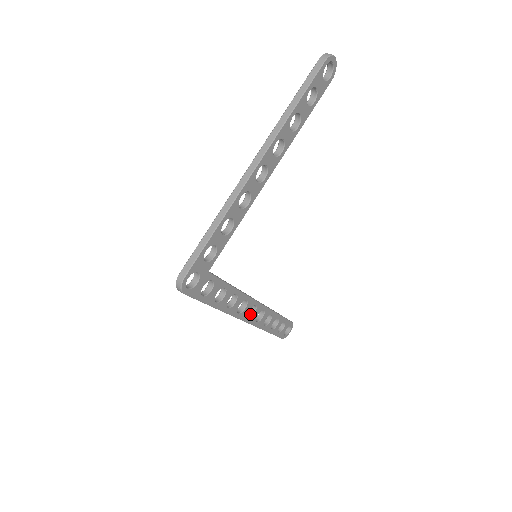
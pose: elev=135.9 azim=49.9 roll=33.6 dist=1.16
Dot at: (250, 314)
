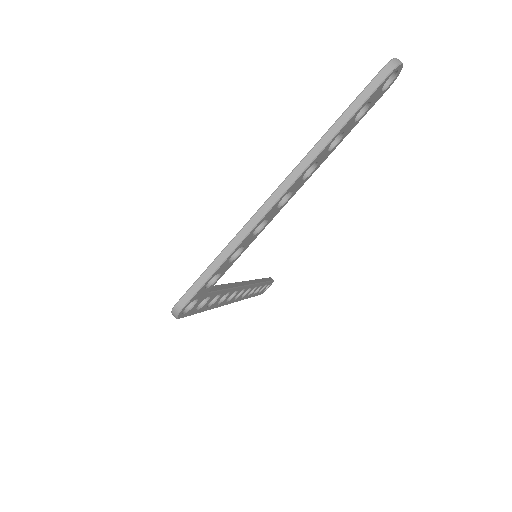
Dot at: occluded
